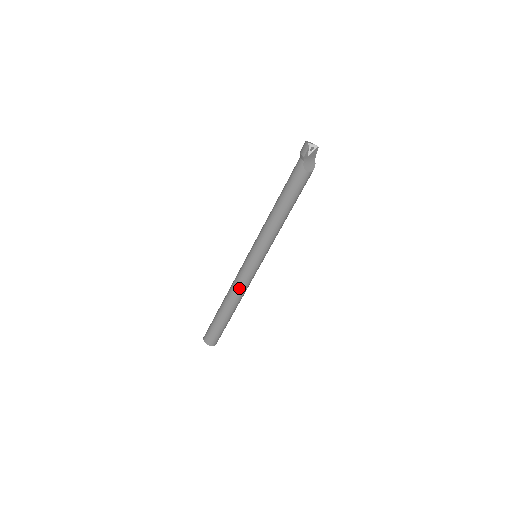
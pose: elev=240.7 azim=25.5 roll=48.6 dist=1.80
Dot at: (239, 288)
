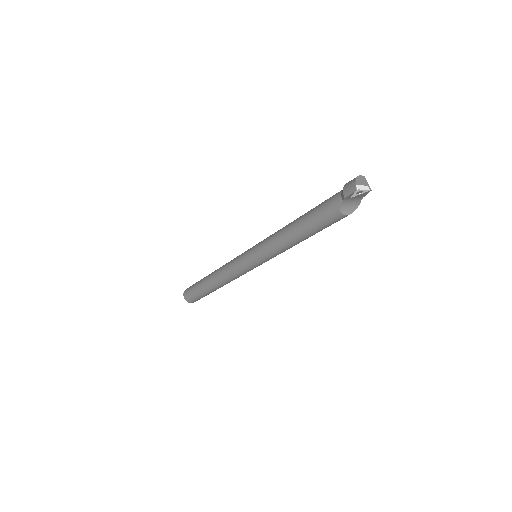
Dot at: (228, 276)
